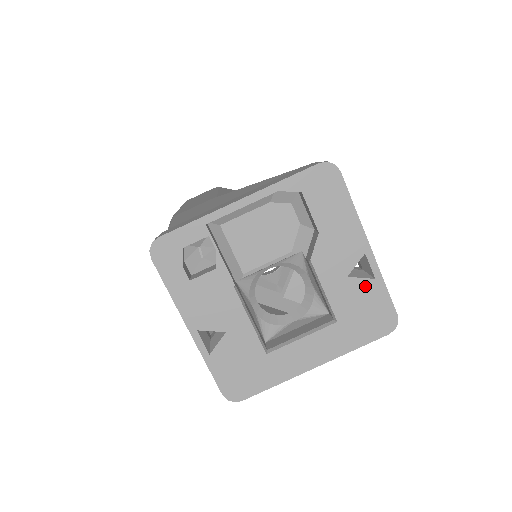
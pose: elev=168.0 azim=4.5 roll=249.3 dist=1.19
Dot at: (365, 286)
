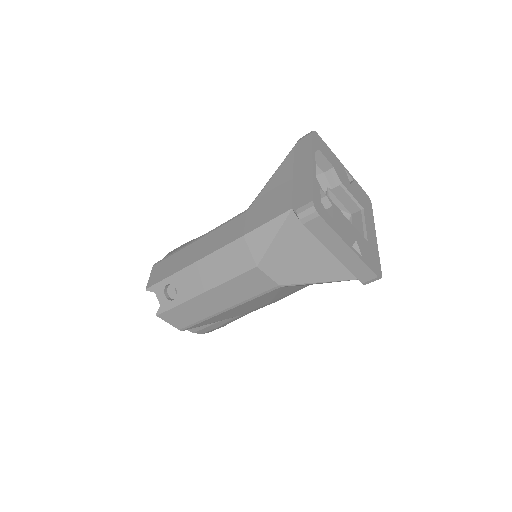
Dot at: (355, 186)
